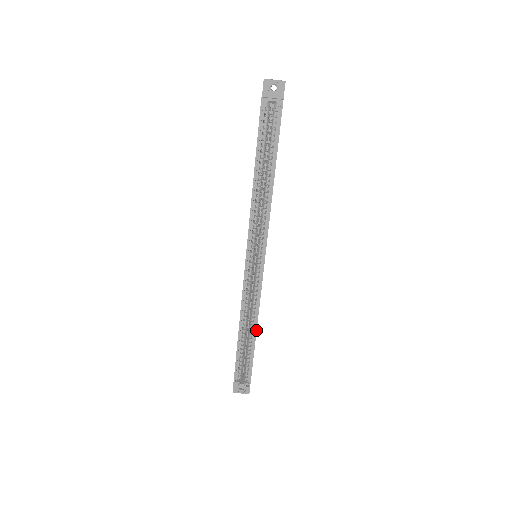
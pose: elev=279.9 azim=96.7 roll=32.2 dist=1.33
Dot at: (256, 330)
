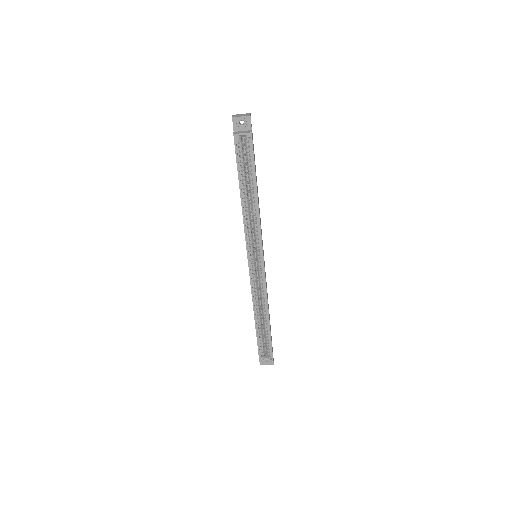
Dot at: (268, 315)
